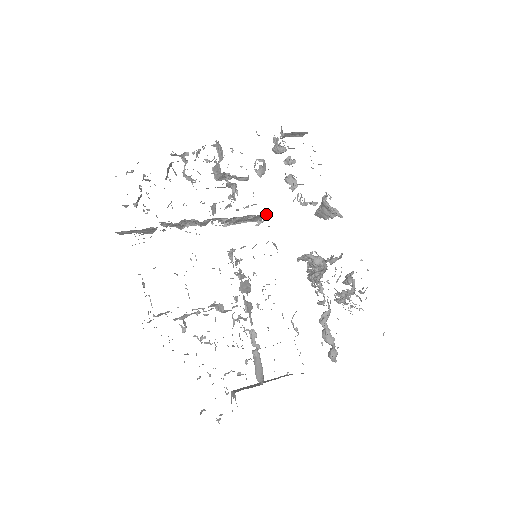
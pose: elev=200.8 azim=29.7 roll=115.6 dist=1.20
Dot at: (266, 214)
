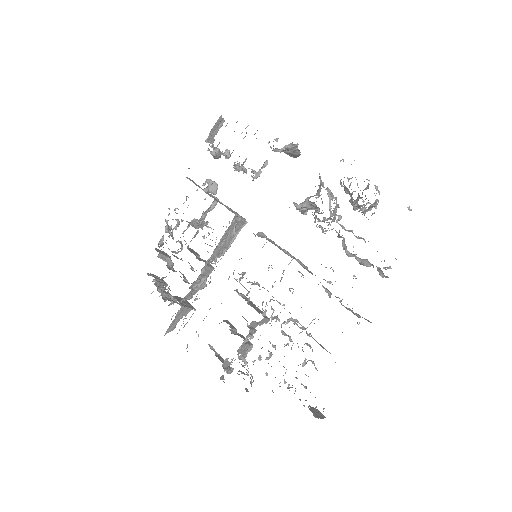
Dot at: (234, 219)
